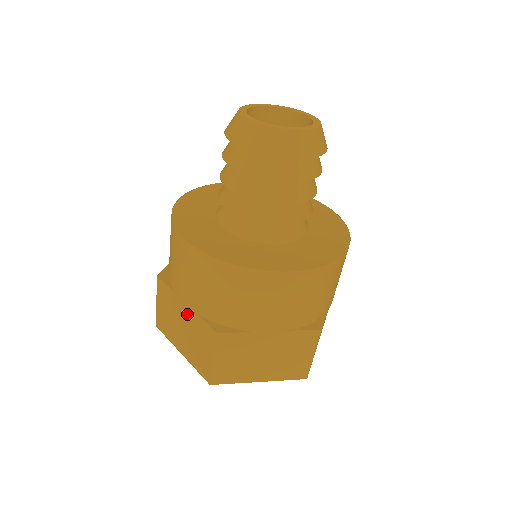
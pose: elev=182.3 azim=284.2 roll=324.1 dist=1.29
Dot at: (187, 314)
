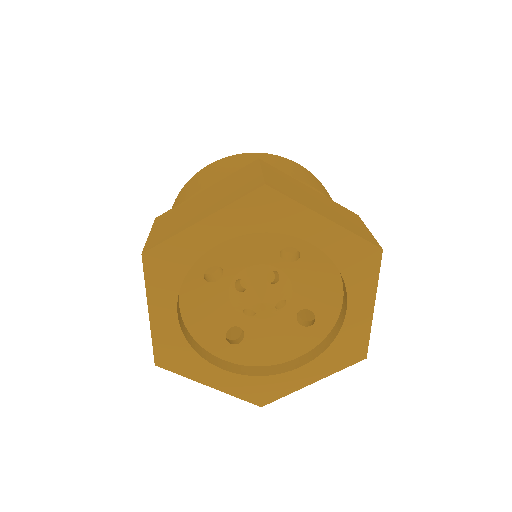
Dot at: (211, 190)
